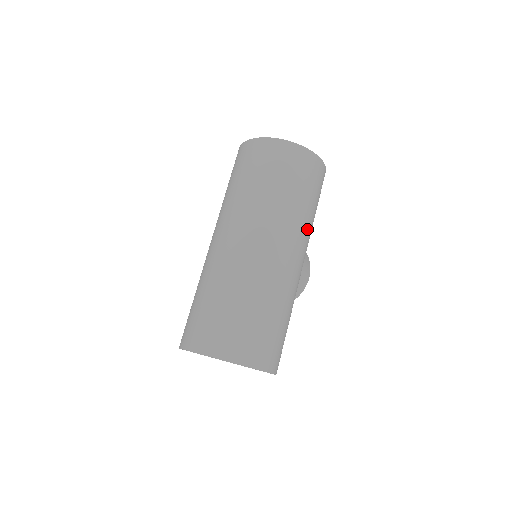
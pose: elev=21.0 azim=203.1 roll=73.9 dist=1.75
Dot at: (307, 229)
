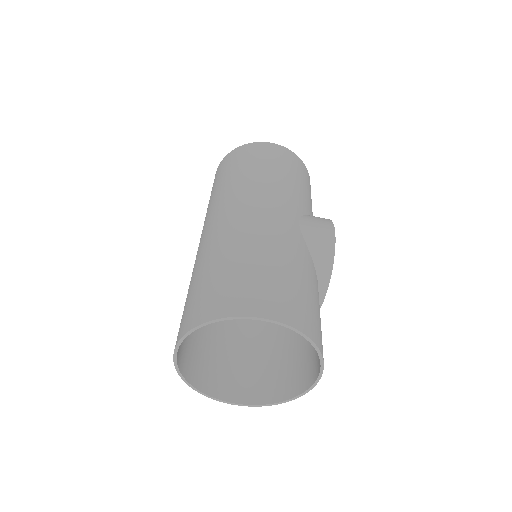
Dot at: (268, 185)
